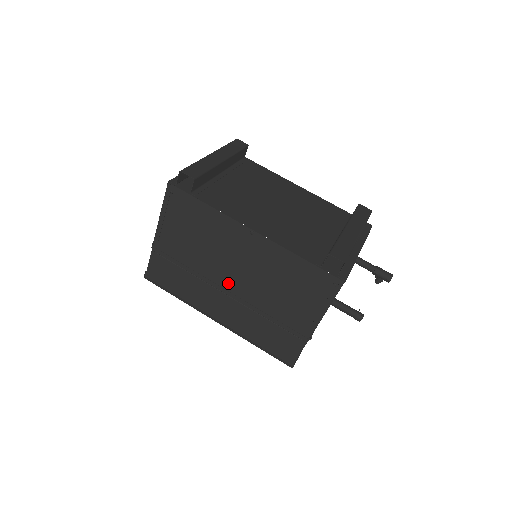
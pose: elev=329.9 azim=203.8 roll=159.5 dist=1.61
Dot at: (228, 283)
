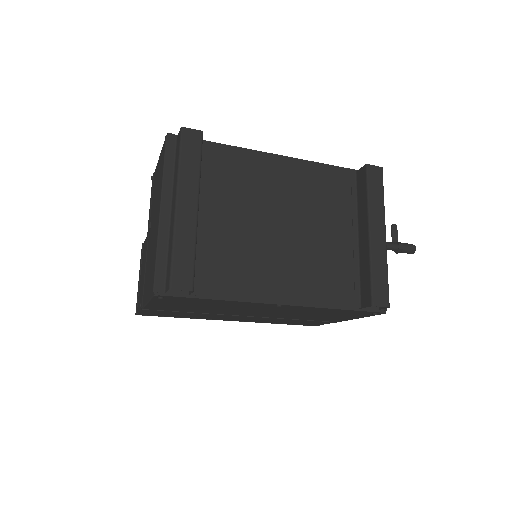
Dot at: occluded
